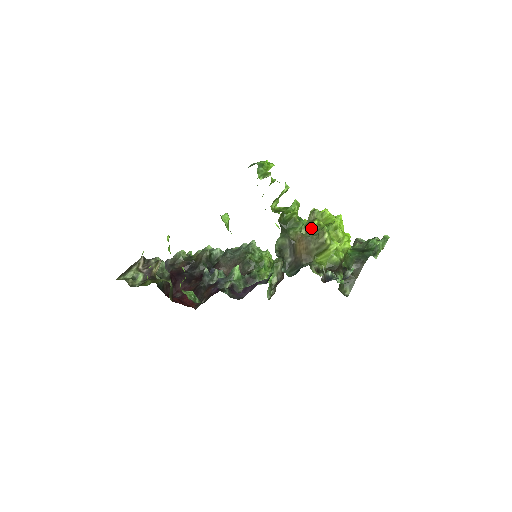
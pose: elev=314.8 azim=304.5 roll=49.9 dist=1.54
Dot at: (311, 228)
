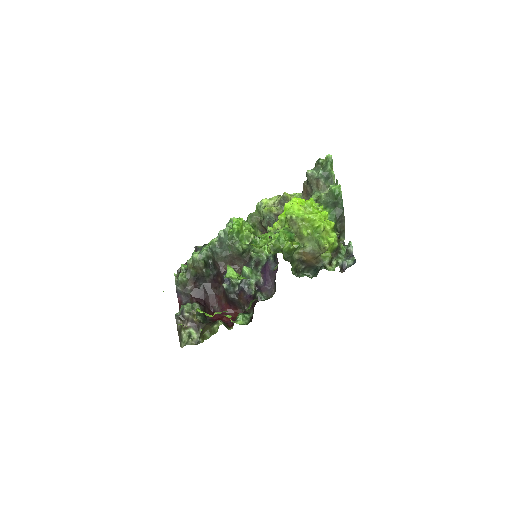
Dot at: (303, 238)
